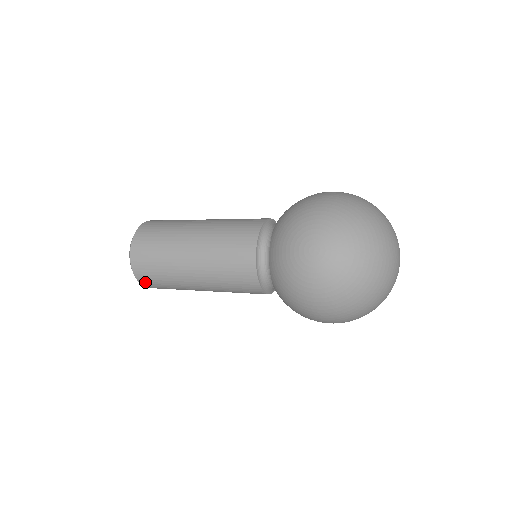
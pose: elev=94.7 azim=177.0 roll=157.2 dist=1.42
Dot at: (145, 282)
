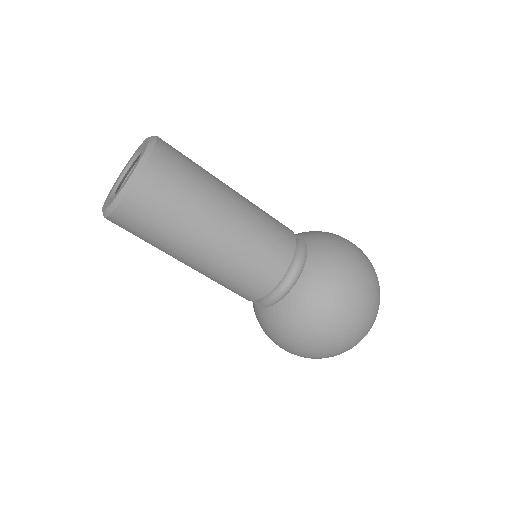
Dot at: (125, 215)
